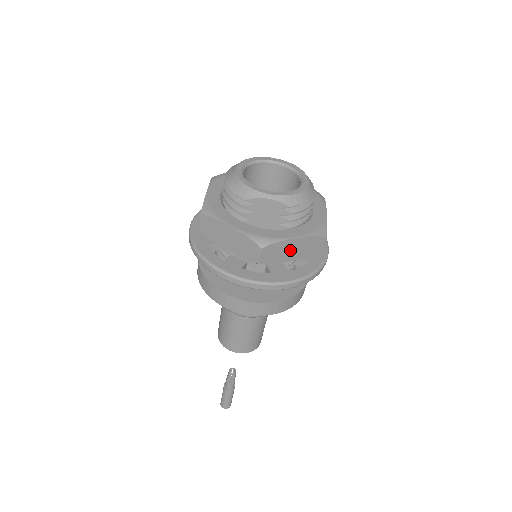
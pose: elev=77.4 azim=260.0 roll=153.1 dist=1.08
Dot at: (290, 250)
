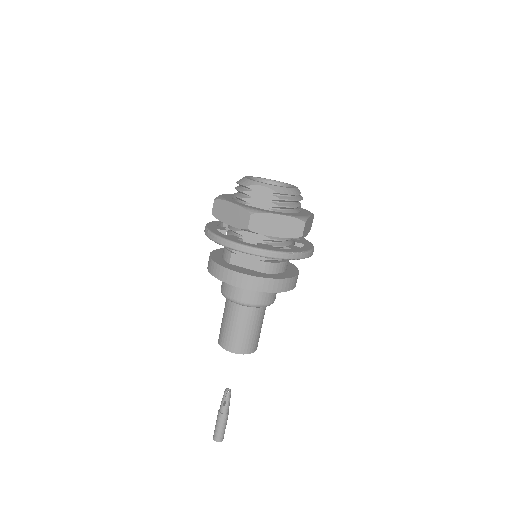
Dot at: (274, 225)
